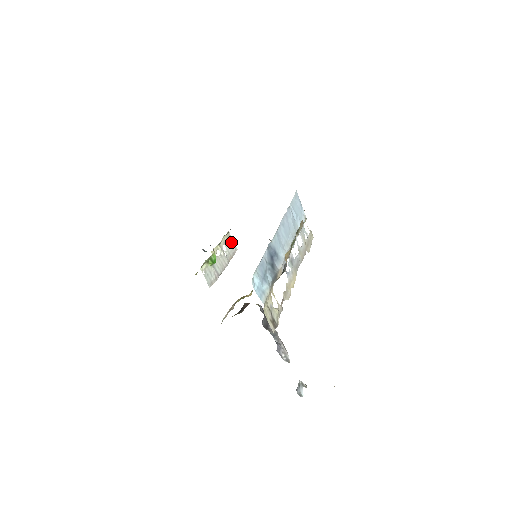
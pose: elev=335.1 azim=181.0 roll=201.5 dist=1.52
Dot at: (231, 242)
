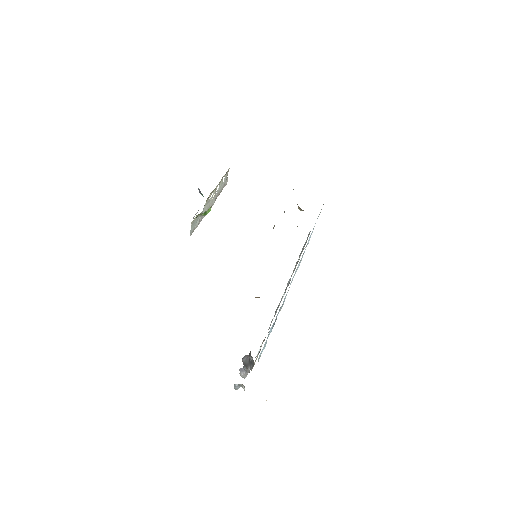
Dot at: (226, 177)
